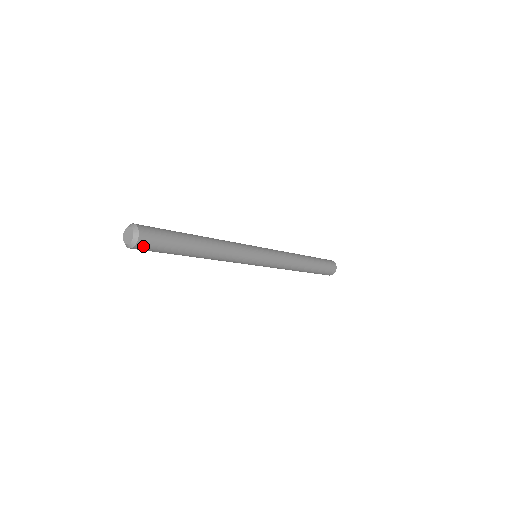
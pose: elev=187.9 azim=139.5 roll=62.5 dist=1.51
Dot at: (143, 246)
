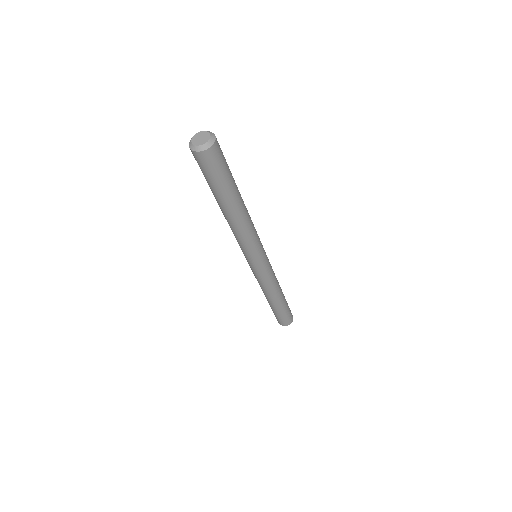
Dot at: (216, 152)
